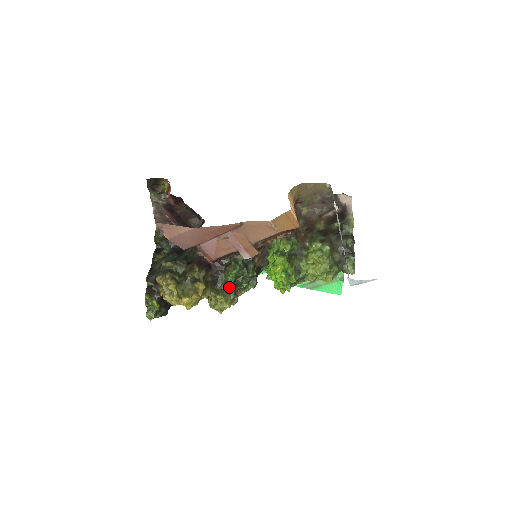
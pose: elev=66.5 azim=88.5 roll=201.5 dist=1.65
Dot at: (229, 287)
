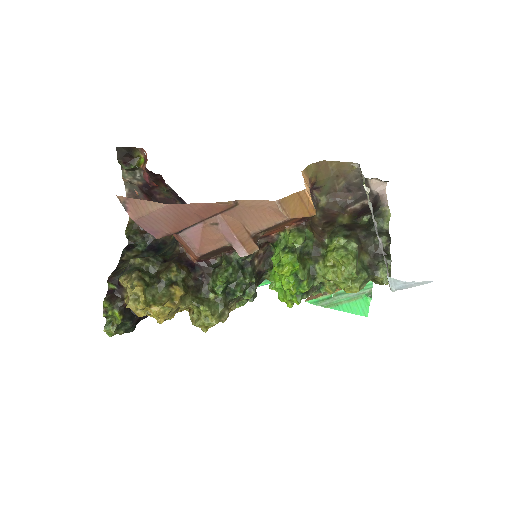
Dot at: (218, 296)
